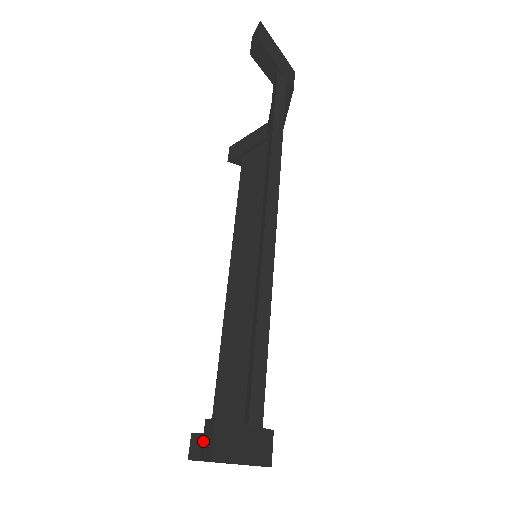
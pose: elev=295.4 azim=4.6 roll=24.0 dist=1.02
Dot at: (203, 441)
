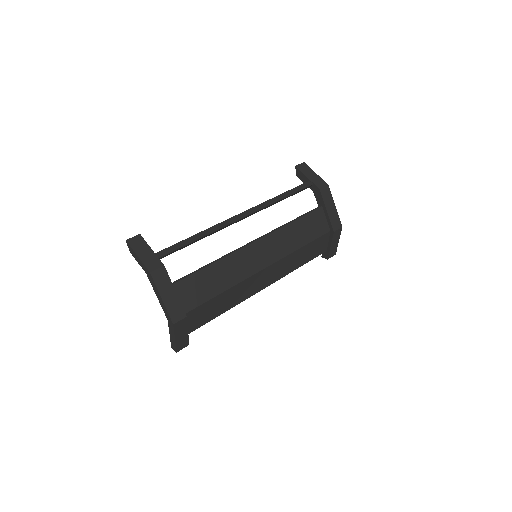
Dot at: occluded
